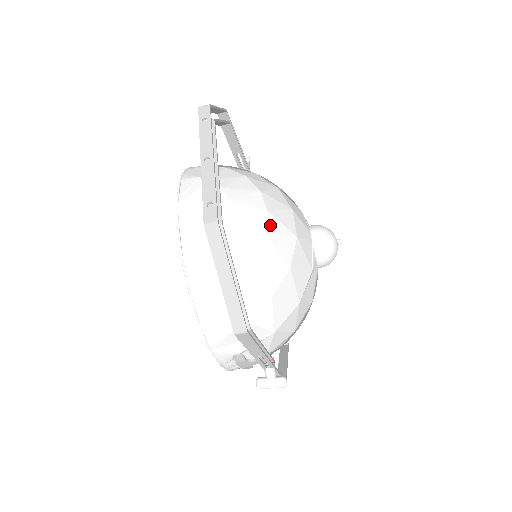
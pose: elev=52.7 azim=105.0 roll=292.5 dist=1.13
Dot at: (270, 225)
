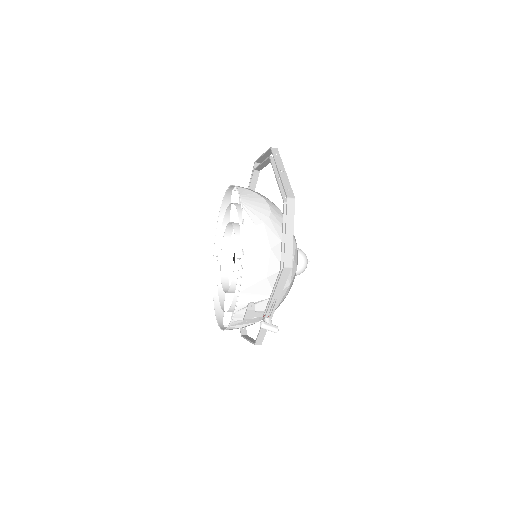
Dot at: occluded
